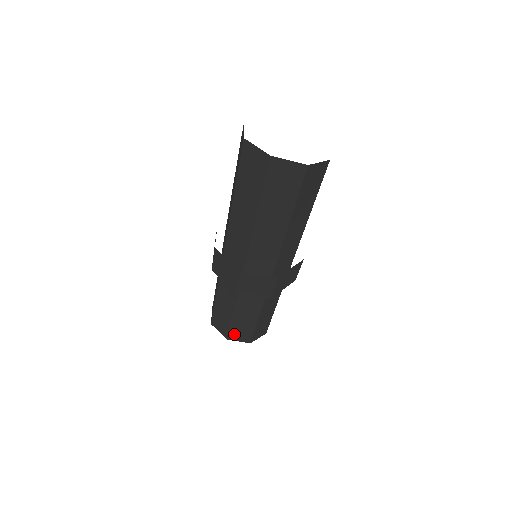
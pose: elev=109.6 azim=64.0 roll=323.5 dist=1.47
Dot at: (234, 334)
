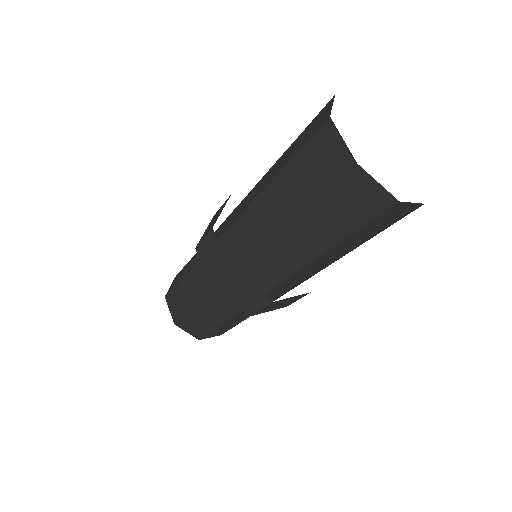
Dot at: (185, 324)
